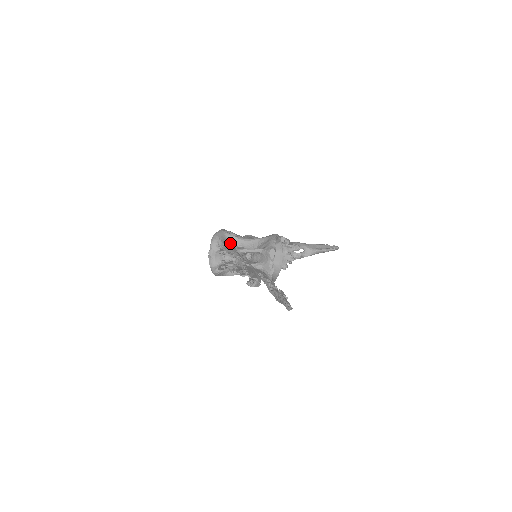
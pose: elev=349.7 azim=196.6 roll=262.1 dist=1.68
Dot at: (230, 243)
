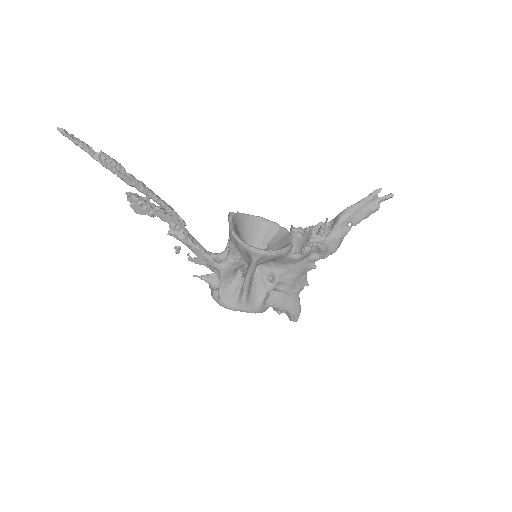
Dot at: occluded
